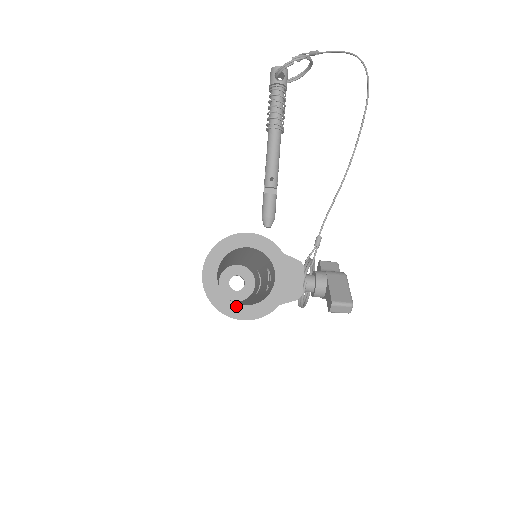
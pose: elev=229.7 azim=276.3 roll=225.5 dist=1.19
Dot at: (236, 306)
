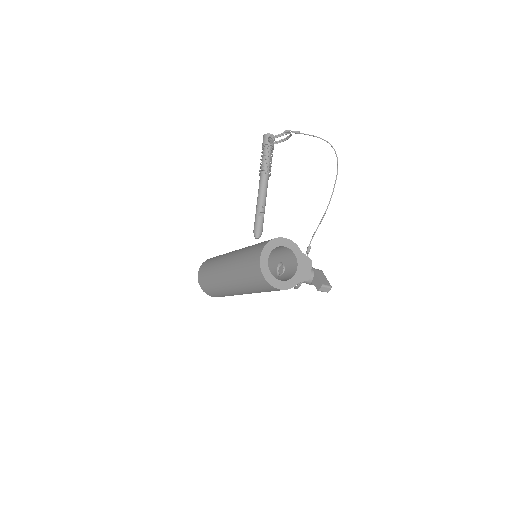
Dot at: (277, 281)
